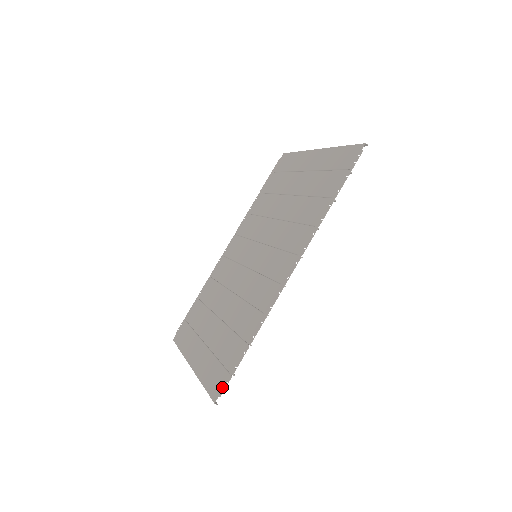
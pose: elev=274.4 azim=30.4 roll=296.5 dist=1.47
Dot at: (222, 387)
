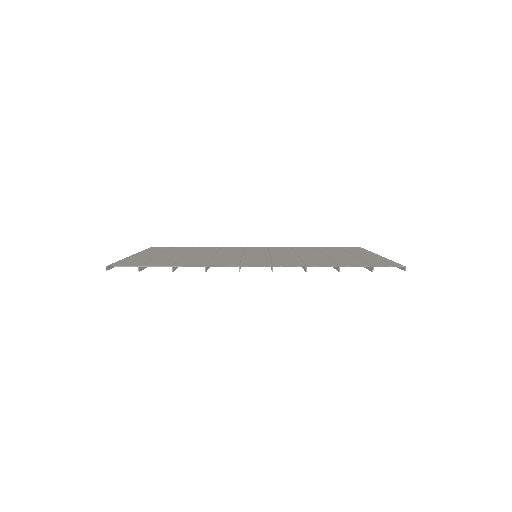
Dot at: (124, 265)
